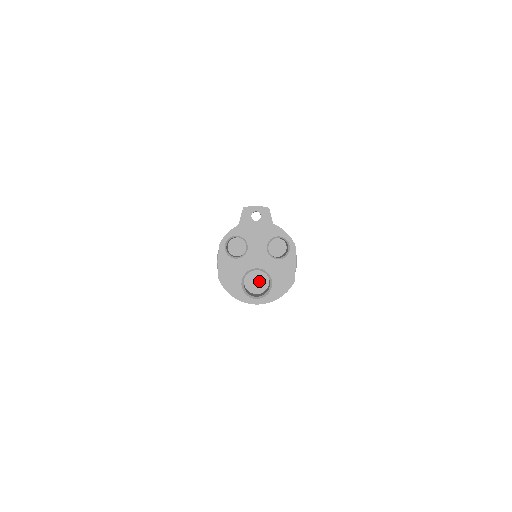
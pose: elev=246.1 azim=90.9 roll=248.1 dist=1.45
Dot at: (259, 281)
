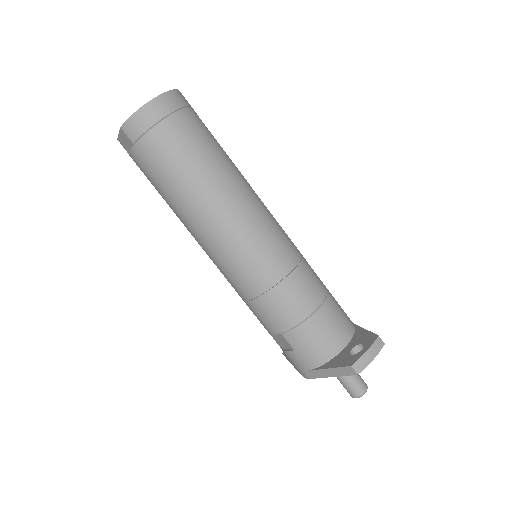
Dot at: occluded
